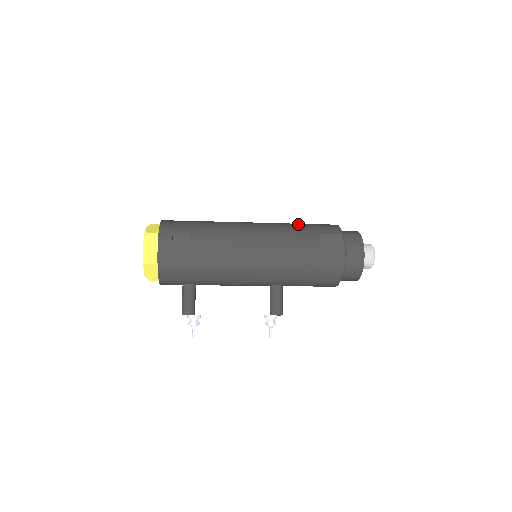
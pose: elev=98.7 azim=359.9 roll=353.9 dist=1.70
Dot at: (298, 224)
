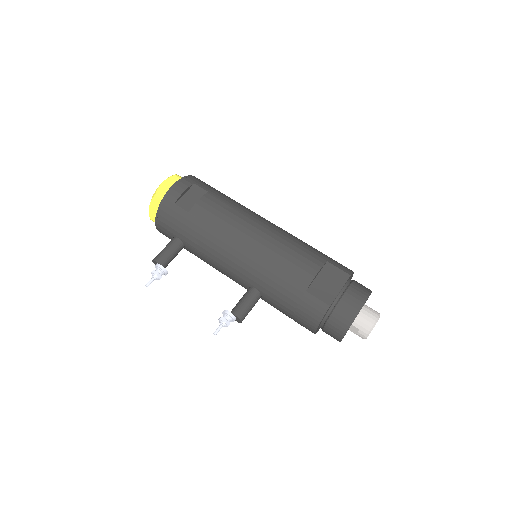
Dot at: occluded
